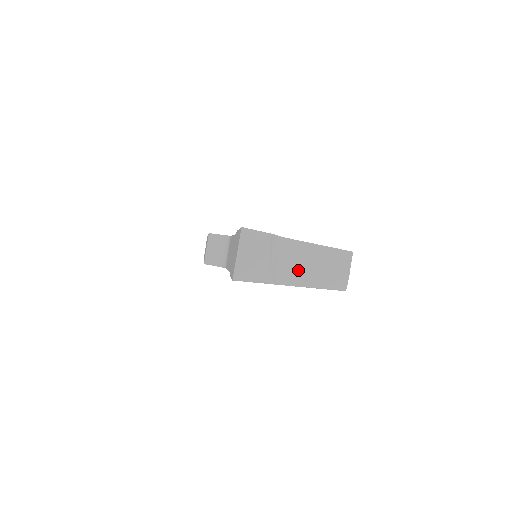
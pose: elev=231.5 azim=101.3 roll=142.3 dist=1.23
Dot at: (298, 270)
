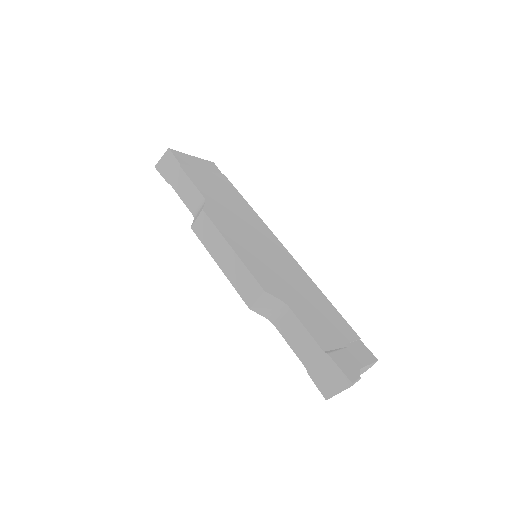
Dot at: occluded
